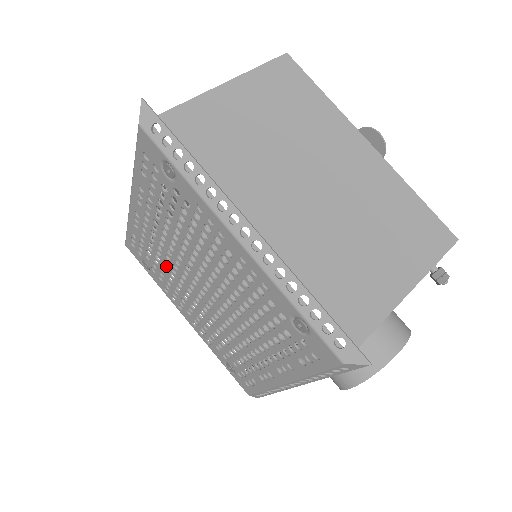
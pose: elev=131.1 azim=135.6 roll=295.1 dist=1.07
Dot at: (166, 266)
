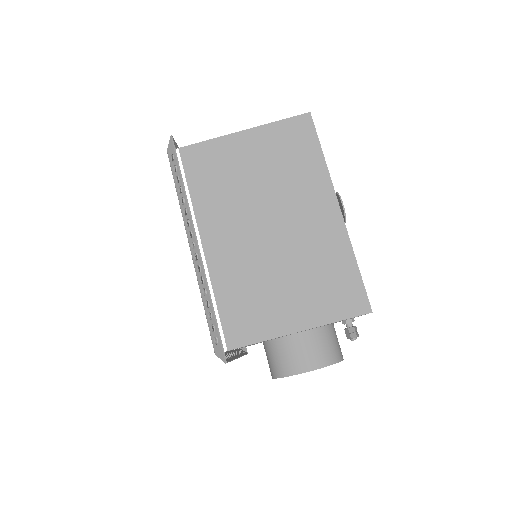
Dot at: occluded
